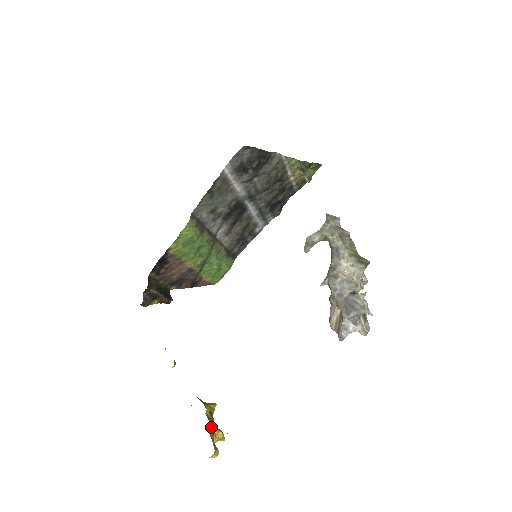
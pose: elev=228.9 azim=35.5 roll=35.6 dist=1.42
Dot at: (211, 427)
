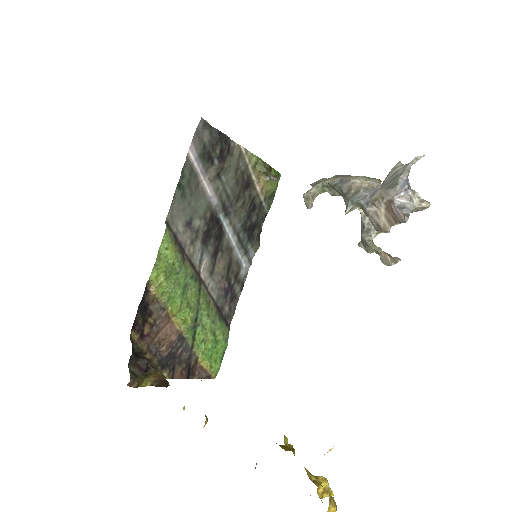
Dot at: occluded
